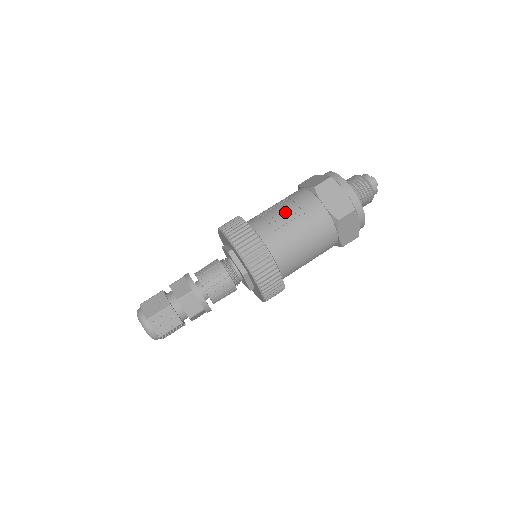
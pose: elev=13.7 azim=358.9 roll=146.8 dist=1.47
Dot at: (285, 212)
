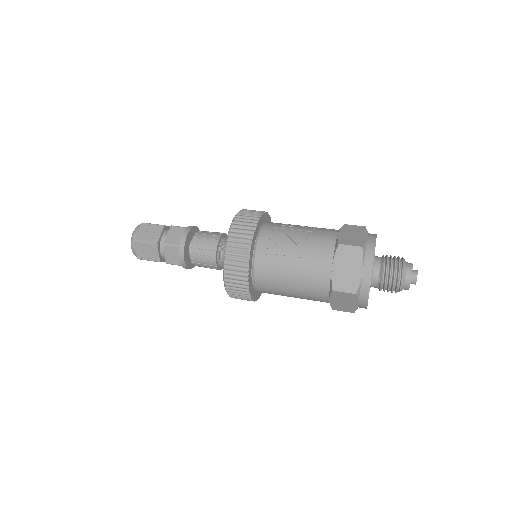
Dot at: (296, 244)
